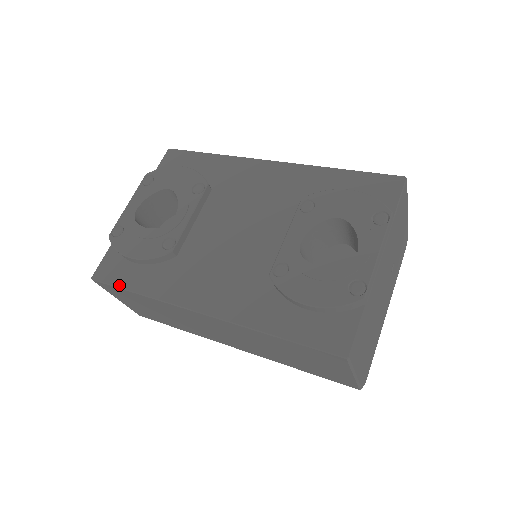
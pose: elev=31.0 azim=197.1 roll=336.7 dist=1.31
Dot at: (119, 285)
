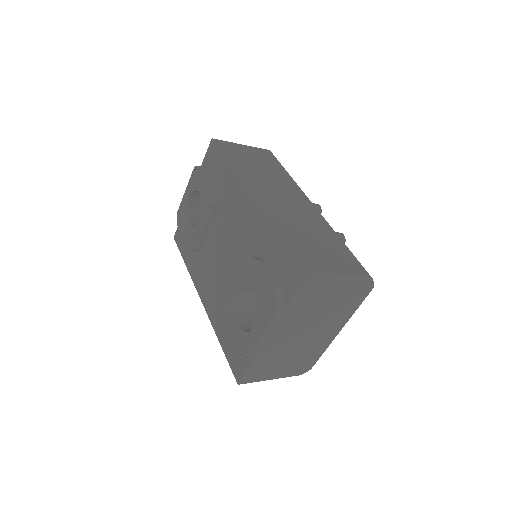
Dot at: (181, 252)
